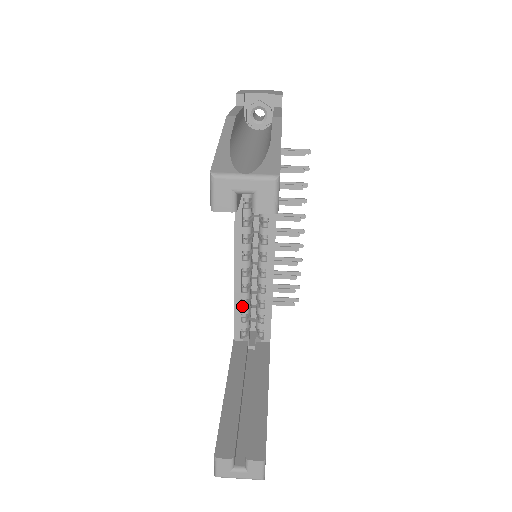
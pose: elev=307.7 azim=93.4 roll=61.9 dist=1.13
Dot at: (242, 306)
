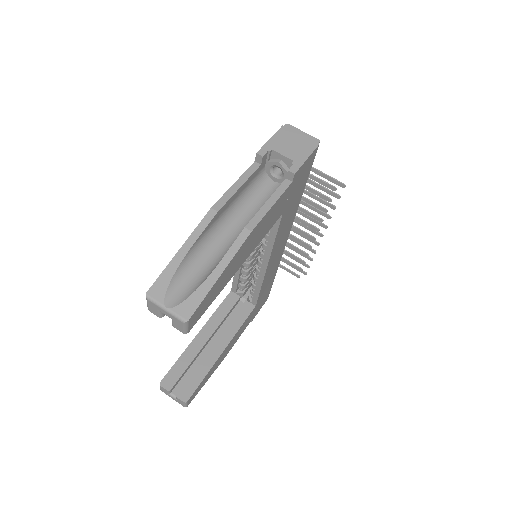
Dot at: (242, 275)
